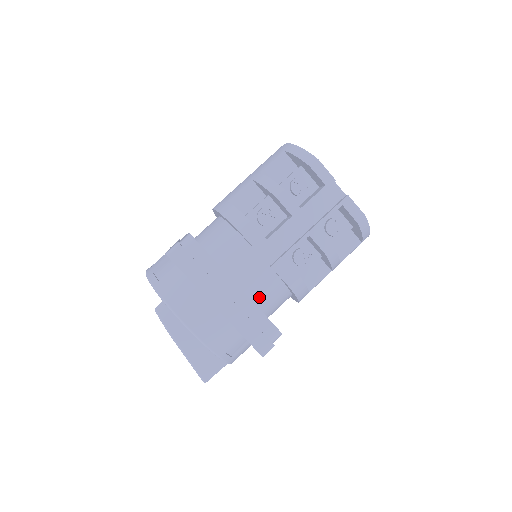
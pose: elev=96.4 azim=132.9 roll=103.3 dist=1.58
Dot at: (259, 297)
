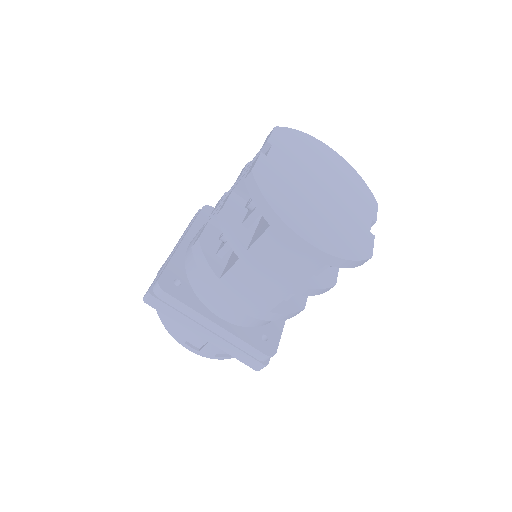
Dot at: occluded
